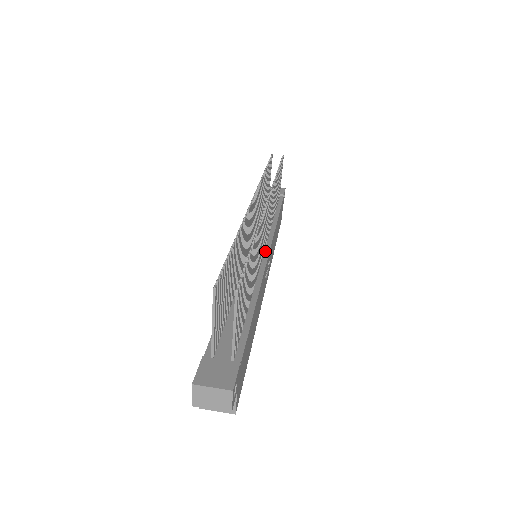
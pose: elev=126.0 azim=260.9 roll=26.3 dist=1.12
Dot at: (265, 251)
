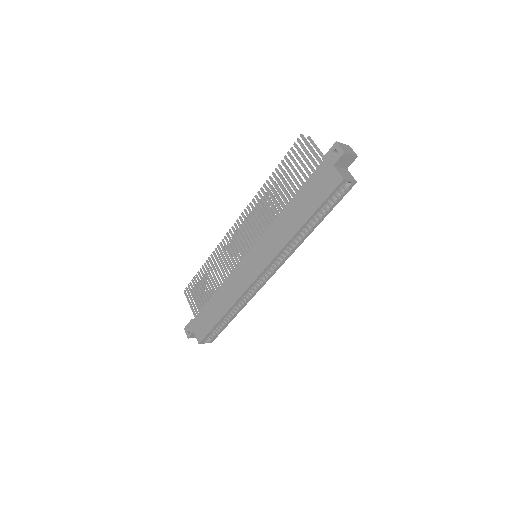
Dot at: occluded
